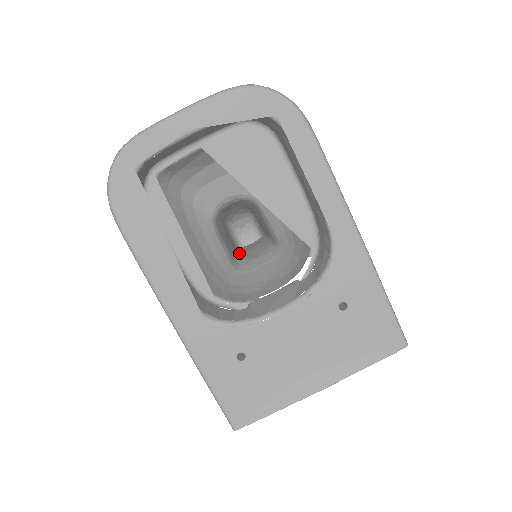
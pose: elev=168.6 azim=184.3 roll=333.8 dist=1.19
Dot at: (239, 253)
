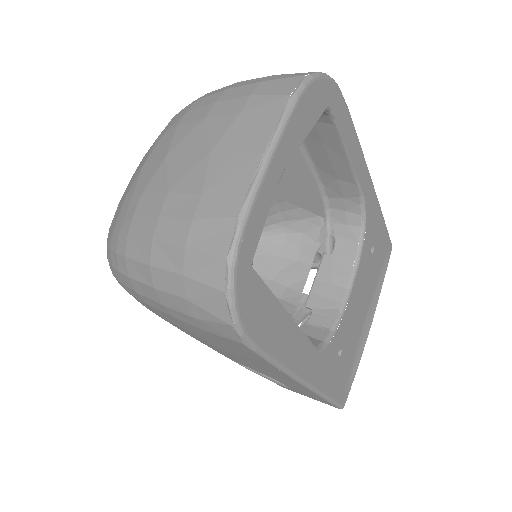
Dot at: occluded
